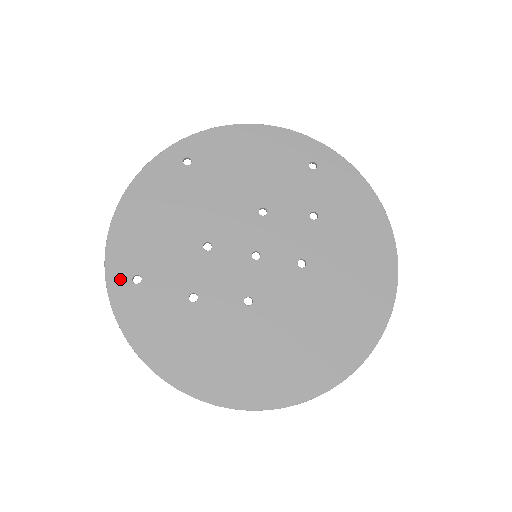
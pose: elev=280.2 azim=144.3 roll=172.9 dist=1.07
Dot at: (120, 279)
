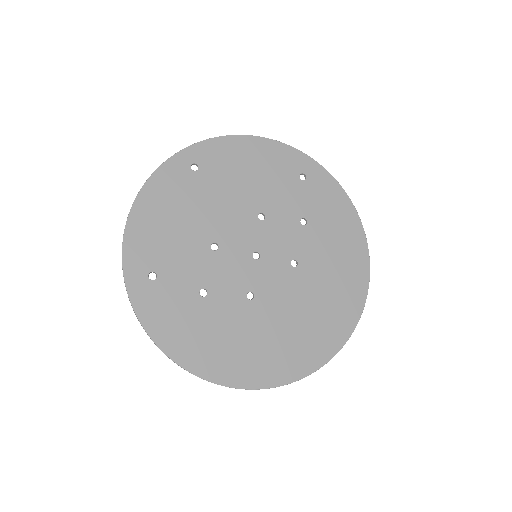
Dot at: (137, 275)
